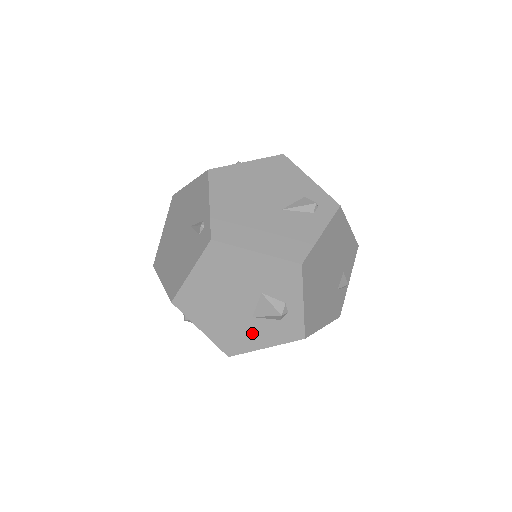
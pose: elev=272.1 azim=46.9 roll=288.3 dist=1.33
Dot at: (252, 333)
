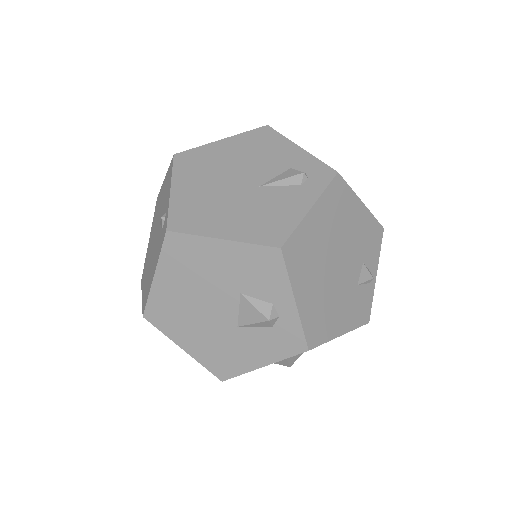
Dot at: (242, 348)
